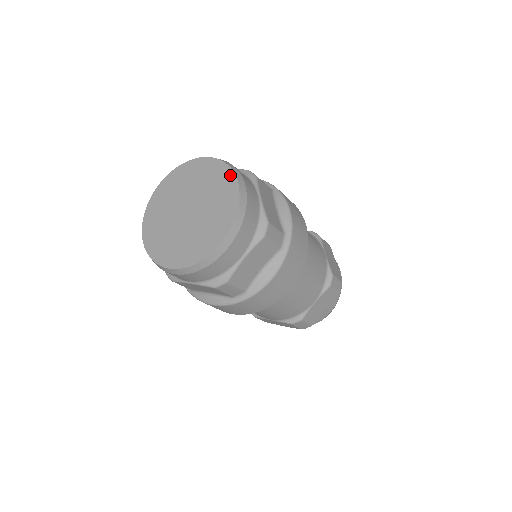
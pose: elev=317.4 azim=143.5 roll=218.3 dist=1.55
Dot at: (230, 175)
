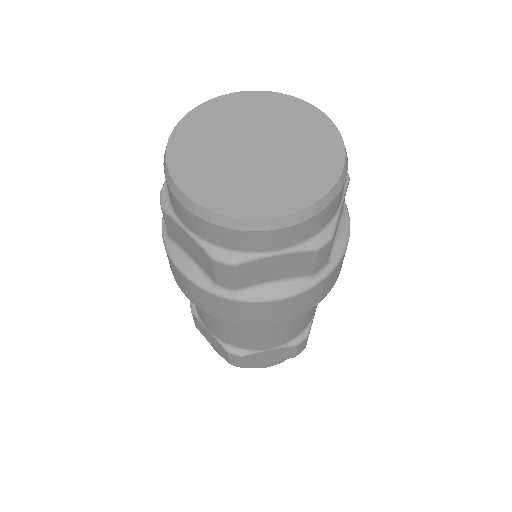
Dot at: (298, 102)
